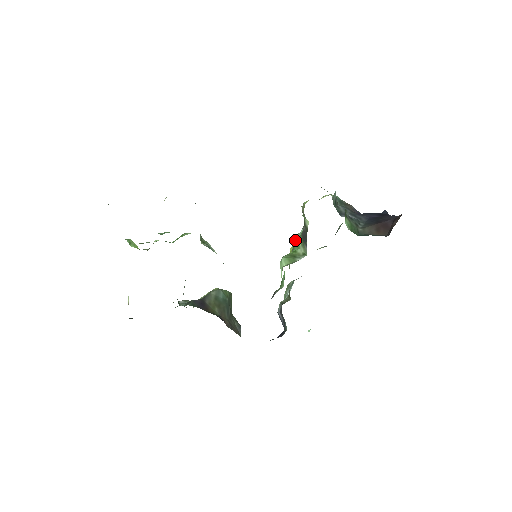
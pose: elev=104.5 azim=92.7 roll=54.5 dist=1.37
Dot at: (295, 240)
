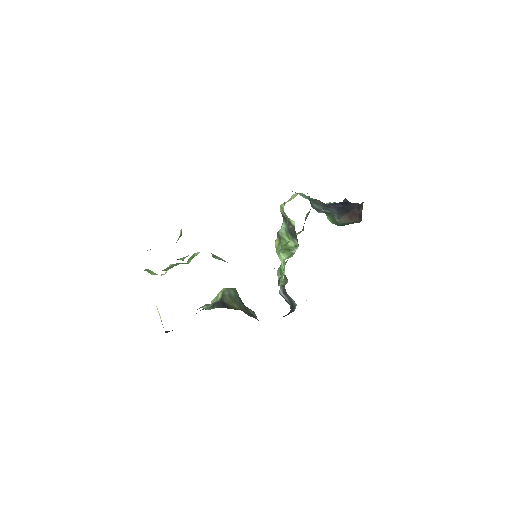
Dot at: (280, 235)
